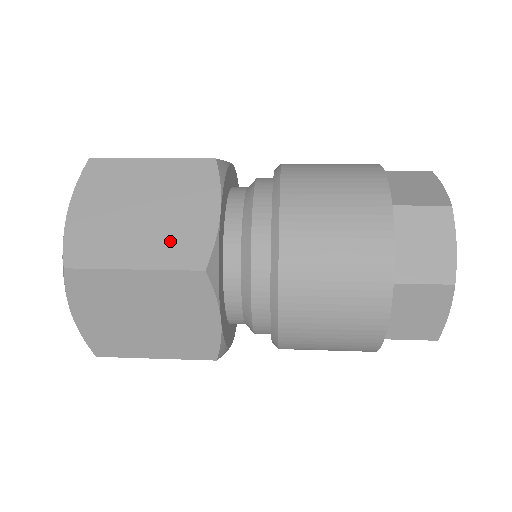
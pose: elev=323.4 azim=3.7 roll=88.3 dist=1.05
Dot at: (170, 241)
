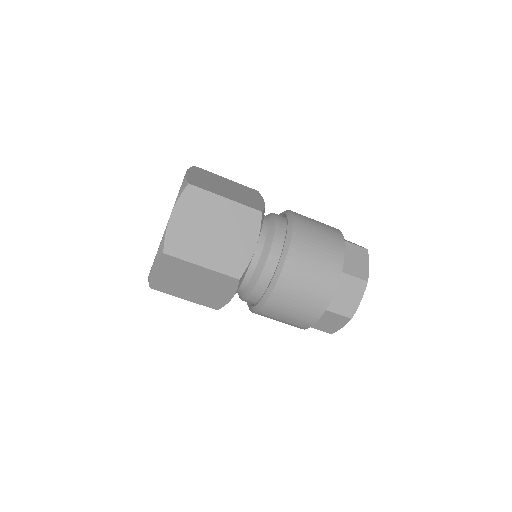
Dot at: (225, 256)
